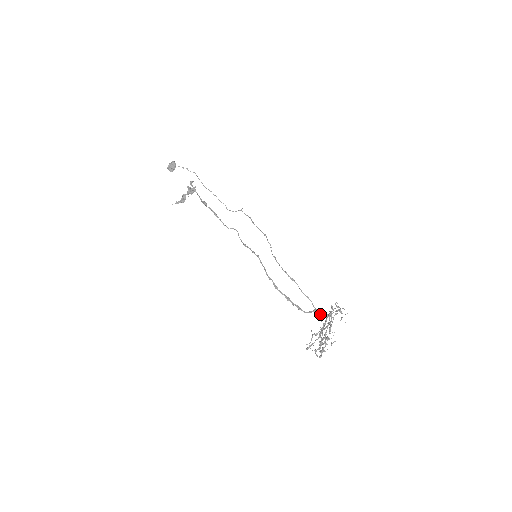
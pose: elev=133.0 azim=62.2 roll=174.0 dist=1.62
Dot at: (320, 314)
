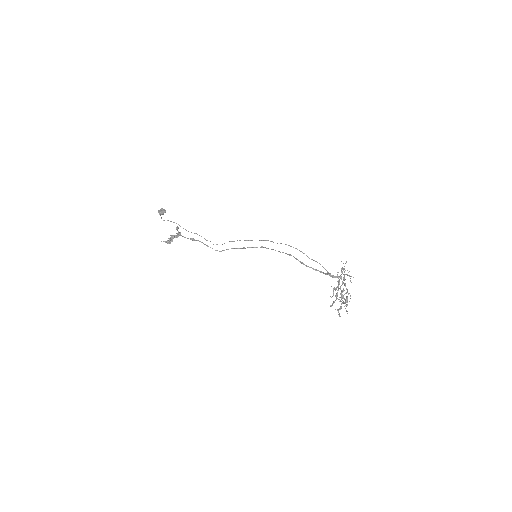
Dot at: (332, 276)
